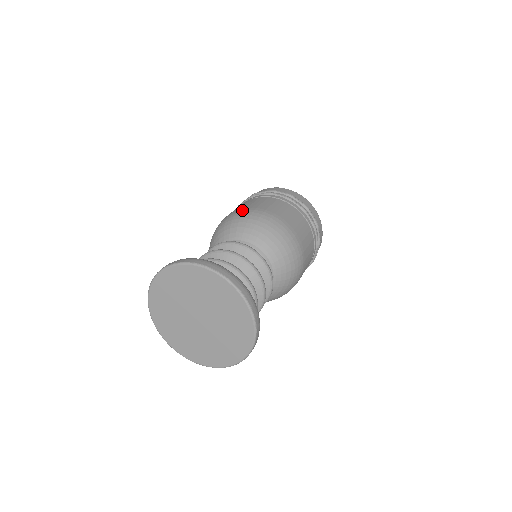
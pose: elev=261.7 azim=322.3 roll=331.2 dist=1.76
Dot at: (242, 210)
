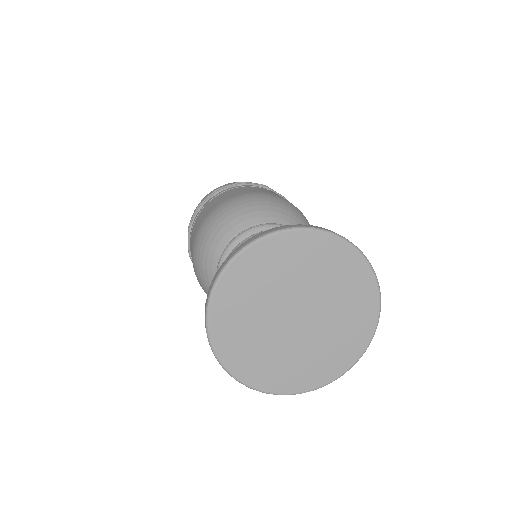
Dot at: (215, 209)
